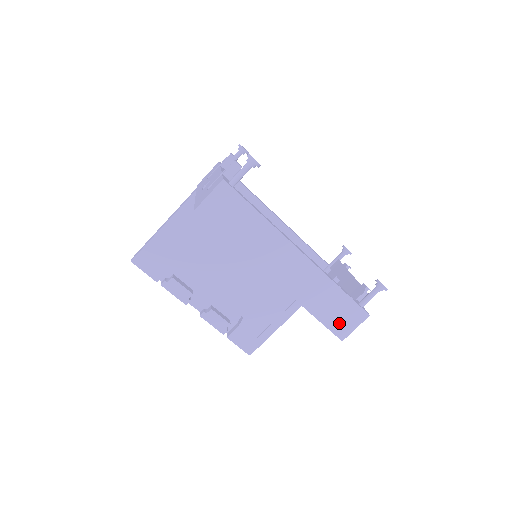
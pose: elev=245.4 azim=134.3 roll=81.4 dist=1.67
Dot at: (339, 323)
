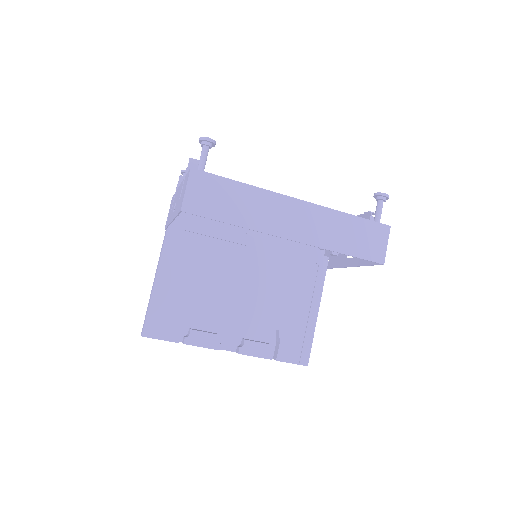
Dot at: (370, 248)
